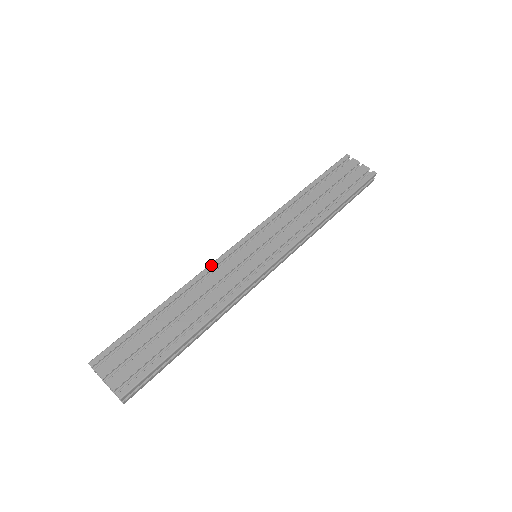
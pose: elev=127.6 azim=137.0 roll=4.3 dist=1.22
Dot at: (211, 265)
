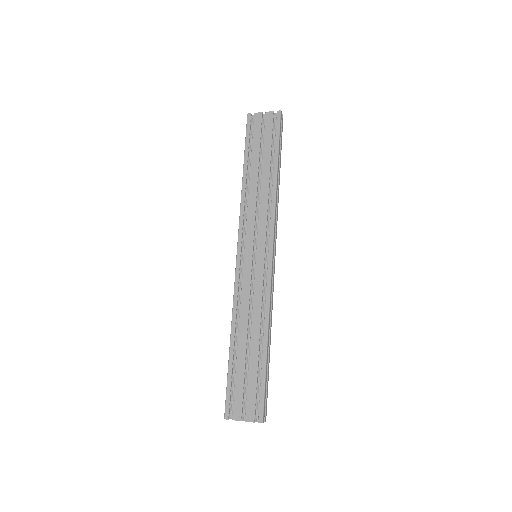
Dot at: (235, 291)
